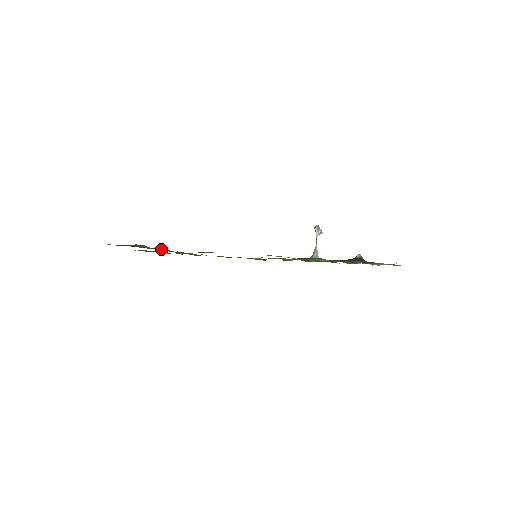
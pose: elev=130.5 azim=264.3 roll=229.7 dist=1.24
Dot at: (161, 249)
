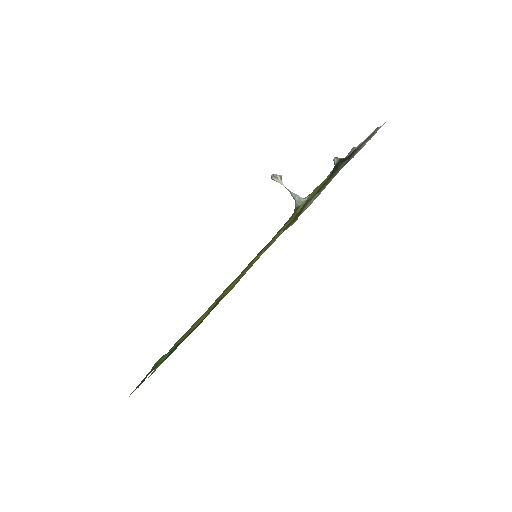
Dot at: (178, 344)
